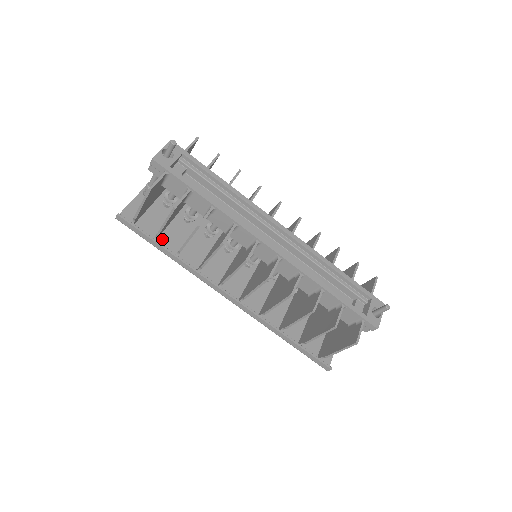
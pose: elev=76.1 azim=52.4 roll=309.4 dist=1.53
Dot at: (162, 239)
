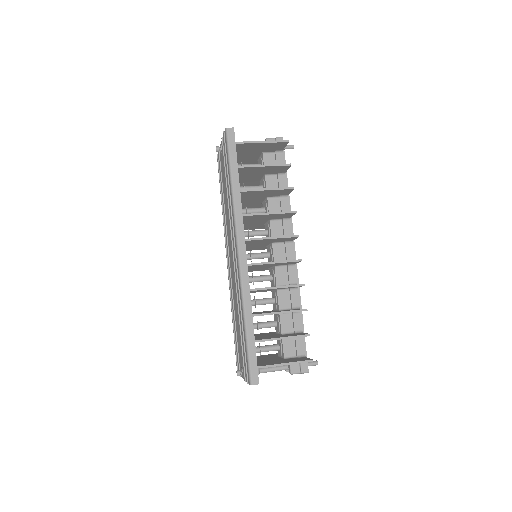
Dot at: occluded
